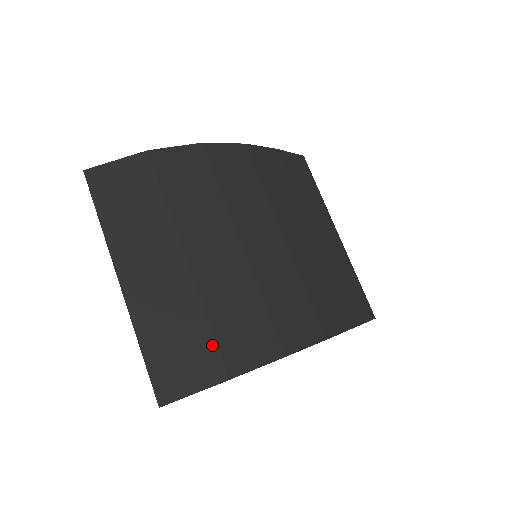
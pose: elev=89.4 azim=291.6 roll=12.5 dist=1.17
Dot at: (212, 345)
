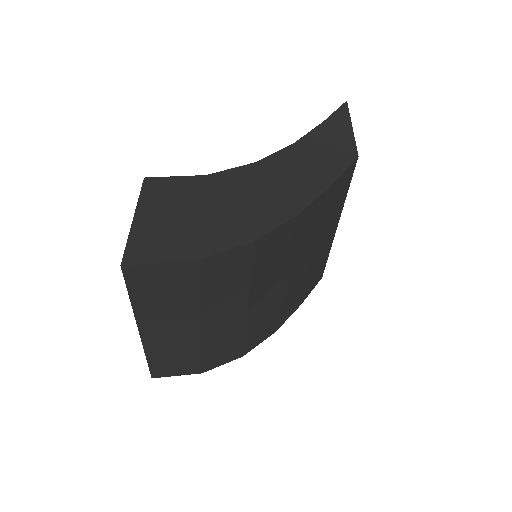
Dot at: (198, 362)
